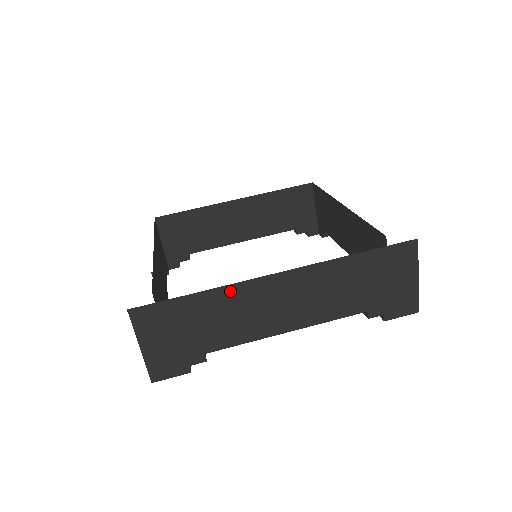
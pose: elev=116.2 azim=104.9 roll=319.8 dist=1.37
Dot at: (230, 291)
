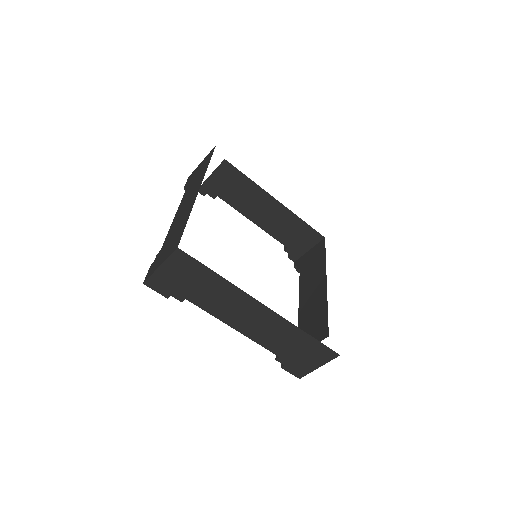
Dot at: (235, 290)
